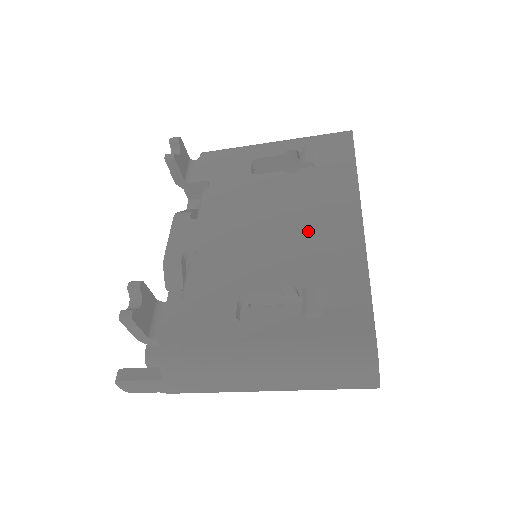
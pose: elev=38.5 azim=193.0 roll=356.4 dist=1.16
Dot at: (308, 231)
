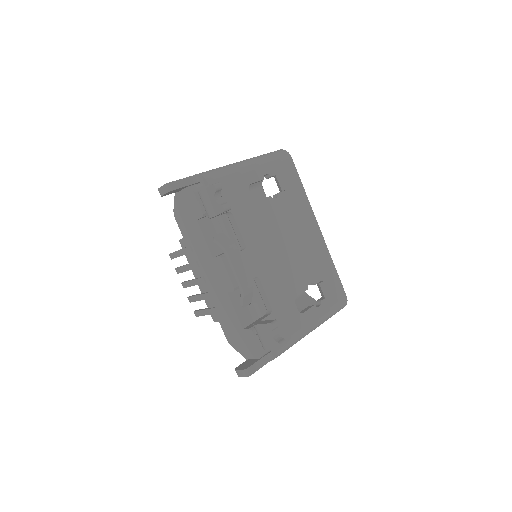
Dot at: (303, 244)
